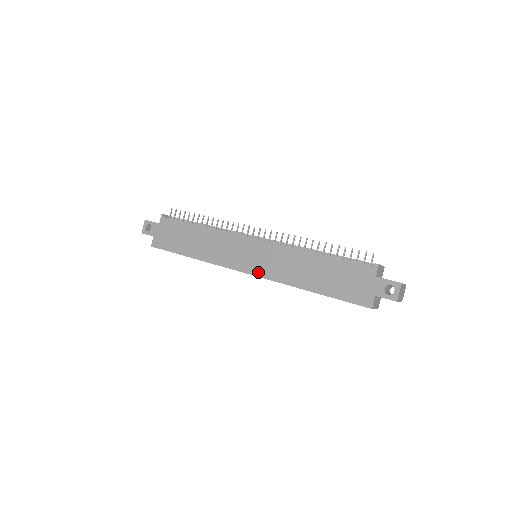
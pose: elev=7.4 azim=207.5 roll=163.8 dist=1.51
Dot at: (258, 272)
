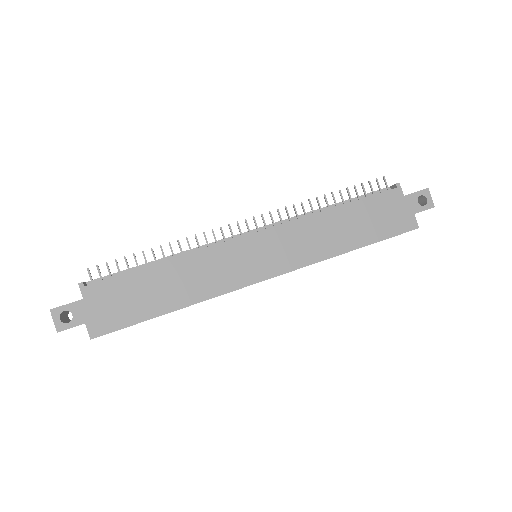
Dot at: (281, 268)
